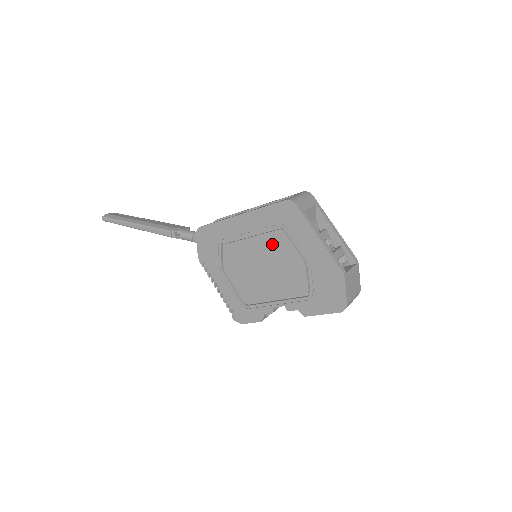
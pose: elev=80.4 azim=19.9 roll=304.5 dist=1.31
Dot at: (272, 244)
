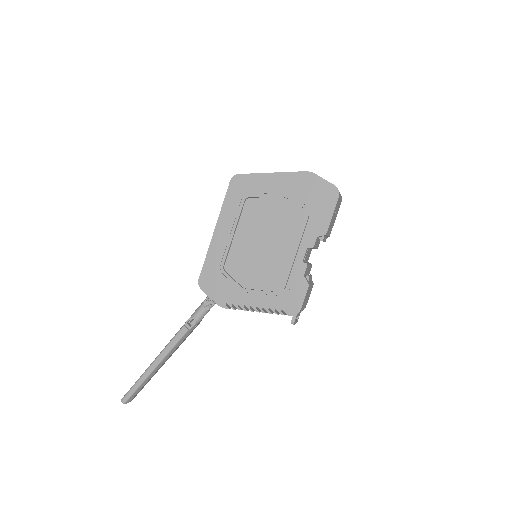
Dot at: (252, 218)
